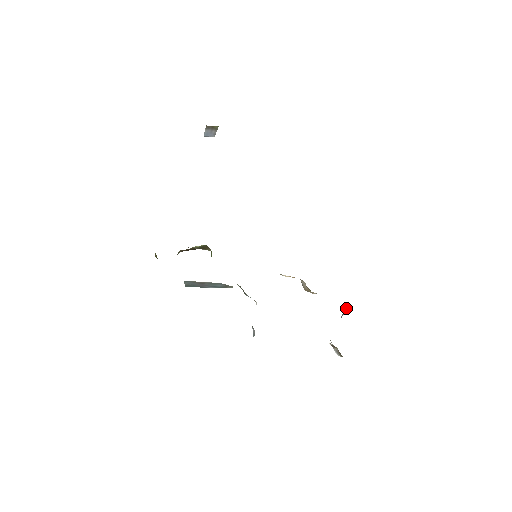
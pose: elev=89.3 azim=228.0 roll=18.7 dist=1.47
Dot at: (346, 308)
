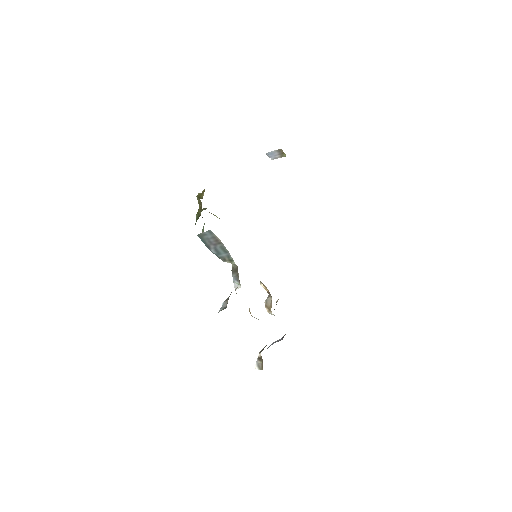
Dot at: (279, 339)
